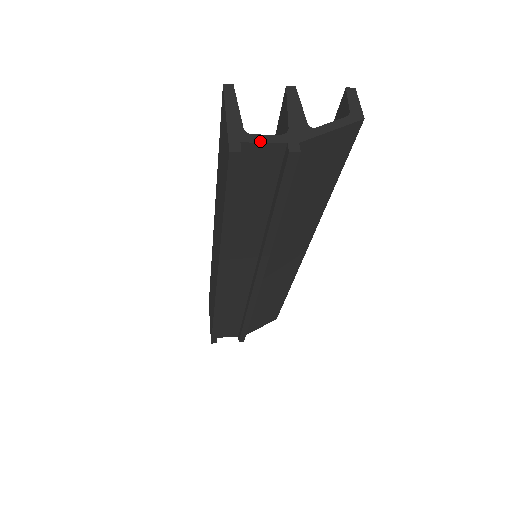
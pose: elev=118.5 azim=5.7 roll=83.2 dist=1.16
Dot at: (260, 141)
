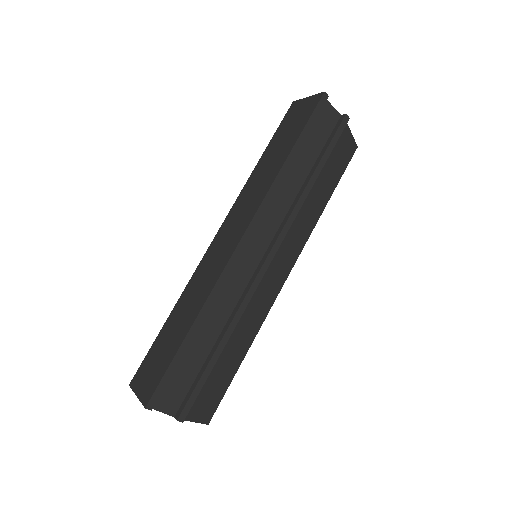
Dot at: (331, 105)
